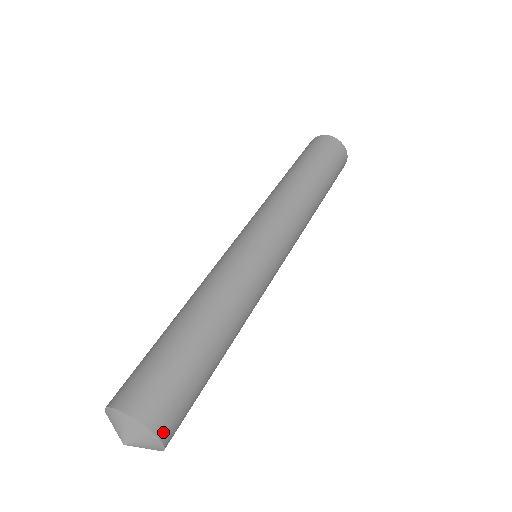
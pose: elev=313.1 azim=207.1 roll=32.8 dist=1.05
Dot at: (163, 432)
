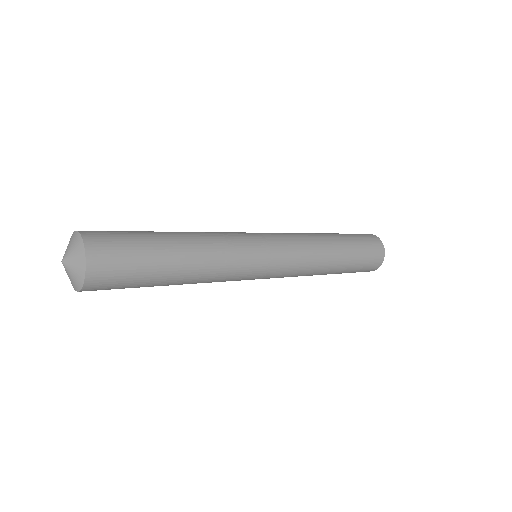
Dot at: (92, 255)
